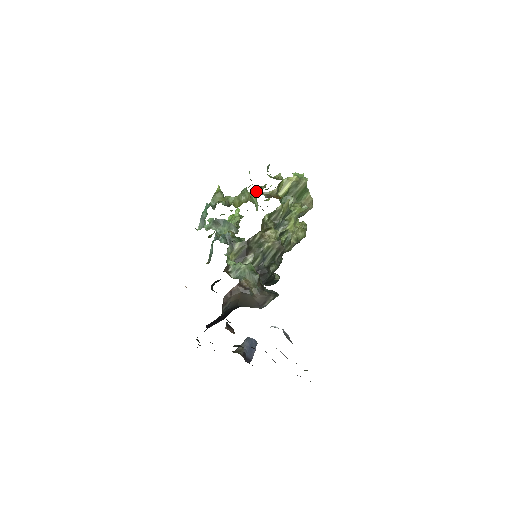
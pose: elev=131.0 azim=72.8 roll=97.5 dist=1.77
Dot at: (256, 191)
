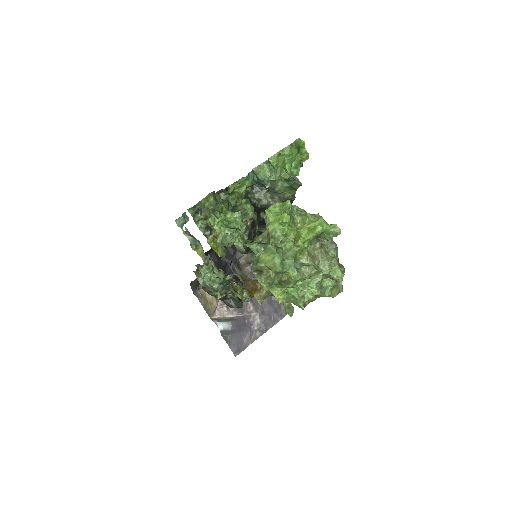
Dot at: (267, 224)
